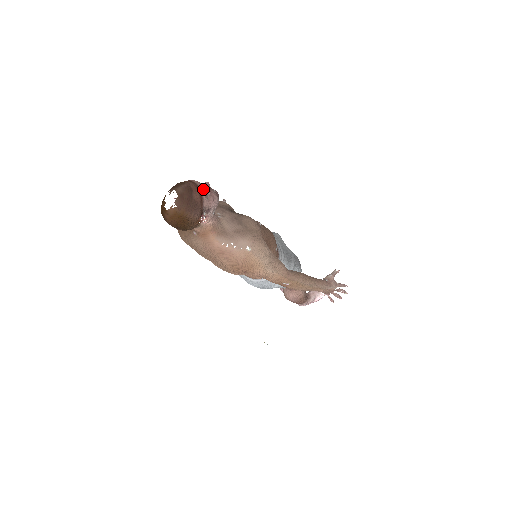
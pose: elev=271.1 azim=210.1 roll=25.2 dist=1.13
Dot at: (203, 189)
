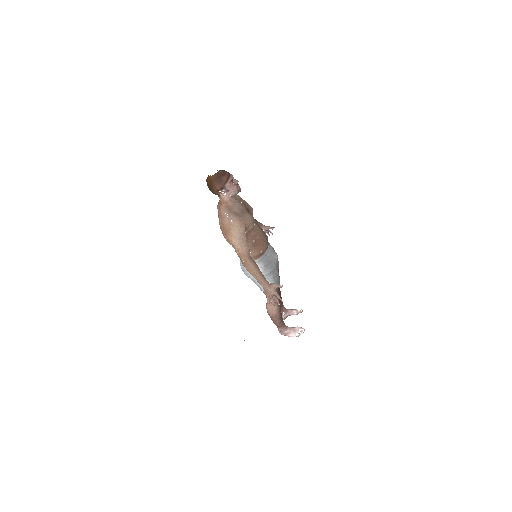
Dot at: (231, 179)
